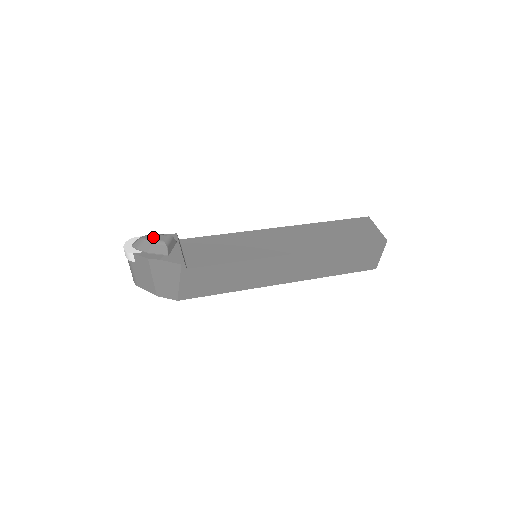
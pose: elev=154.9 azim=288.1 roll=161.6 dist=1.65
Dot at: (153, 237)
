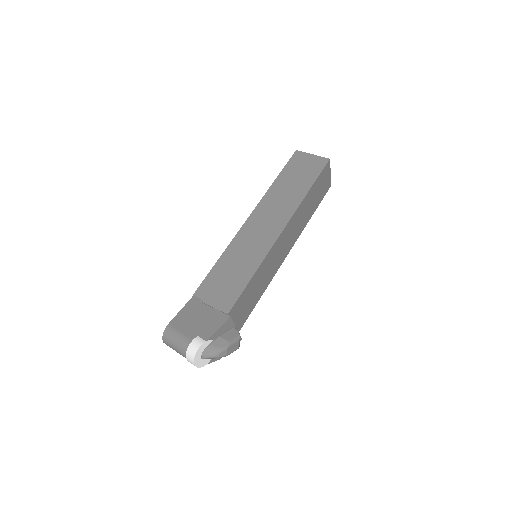
Dot at: (230, 351)
